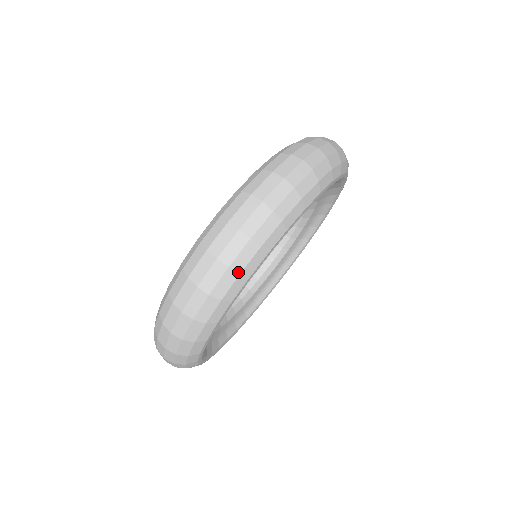
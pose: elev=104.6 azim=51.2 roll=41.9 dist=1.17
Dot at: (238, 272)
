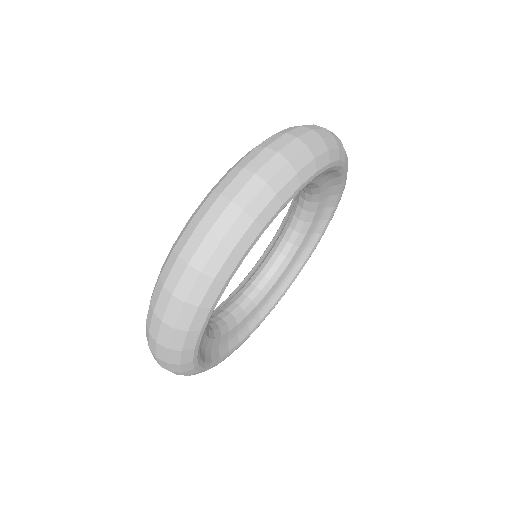
Dot at: (253, 217)
